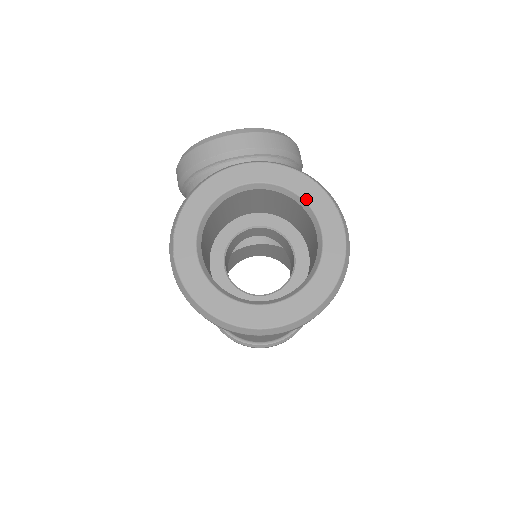
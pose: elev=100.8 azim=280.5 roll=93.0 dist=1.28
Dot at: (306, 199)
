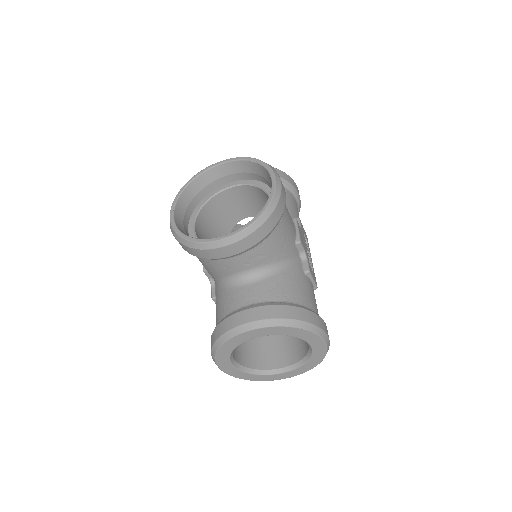
Dot at: (299, 337)
